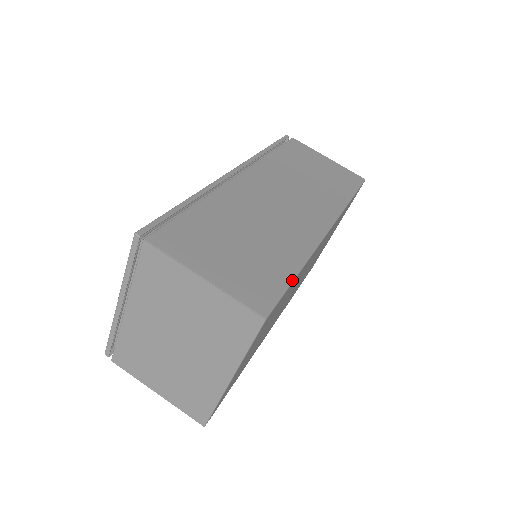
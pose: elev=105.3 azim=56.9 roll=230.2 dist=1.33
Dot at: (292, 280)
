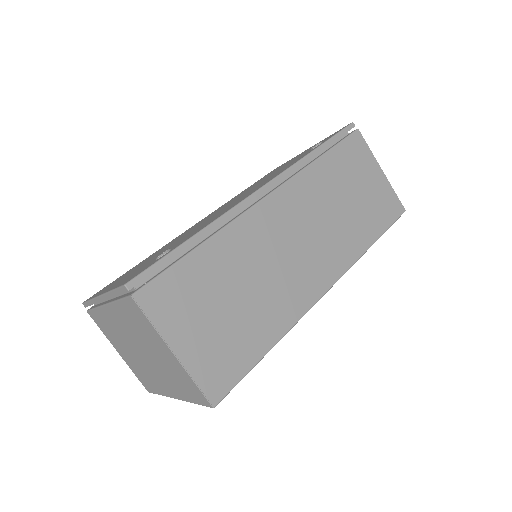
Dot at: (259, 361)
